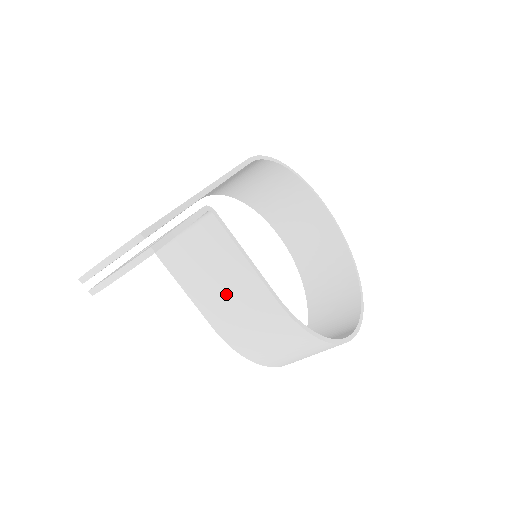
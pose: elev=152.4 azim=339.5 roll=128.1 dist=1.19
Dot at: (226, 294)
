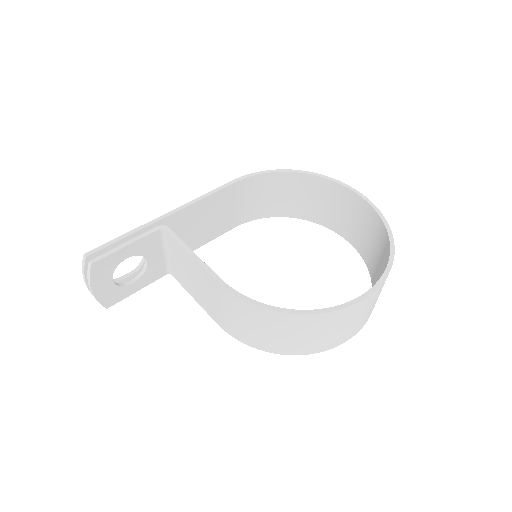
Dot at: (203, 290)
